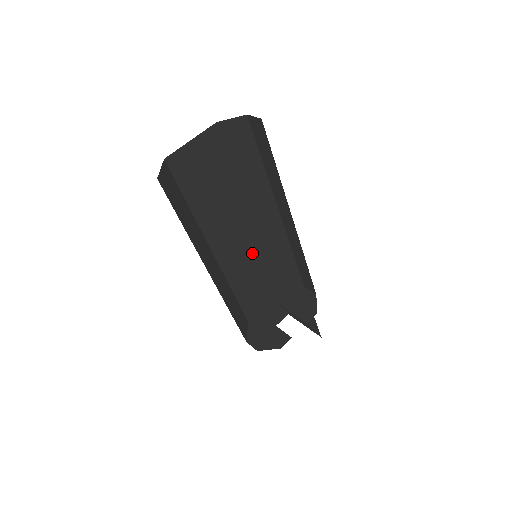
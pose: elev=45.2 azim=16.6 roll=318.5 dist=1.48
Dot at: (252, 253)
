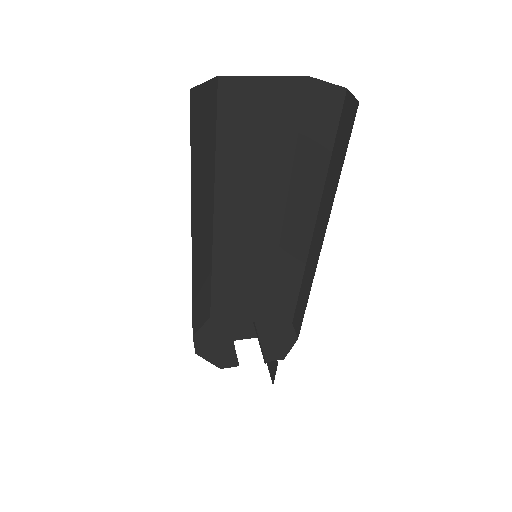
Dot at: (258, 250)
